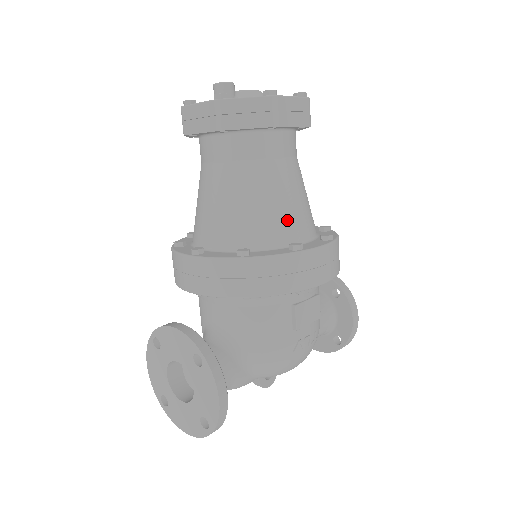
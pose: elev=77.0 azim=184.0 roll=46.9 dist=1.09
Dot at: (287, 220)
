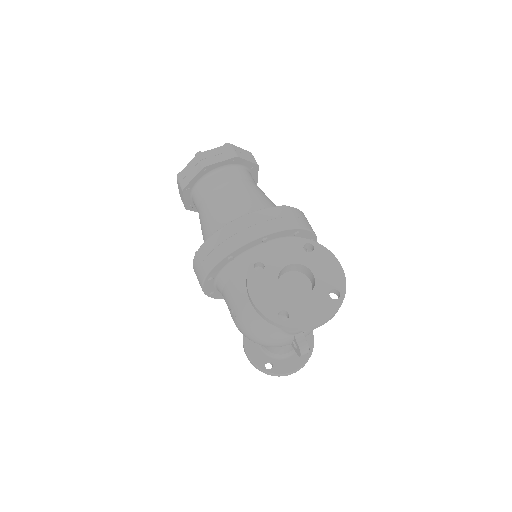
Dot at: occluded
